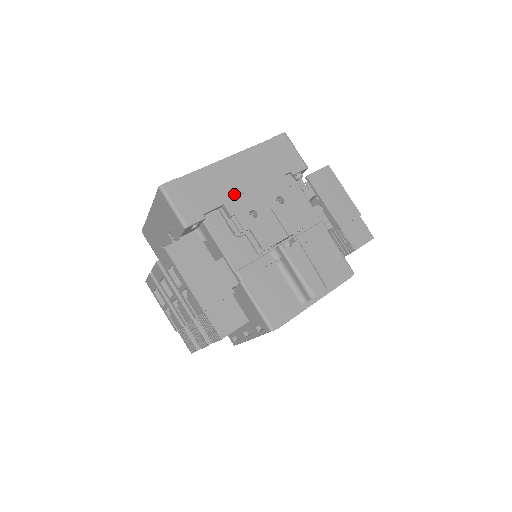
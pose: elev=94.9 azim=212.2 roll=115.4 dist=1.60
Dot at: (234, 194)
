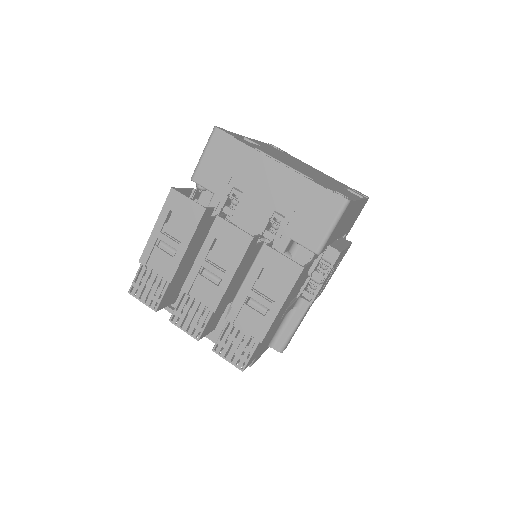
Dot at: occluded
